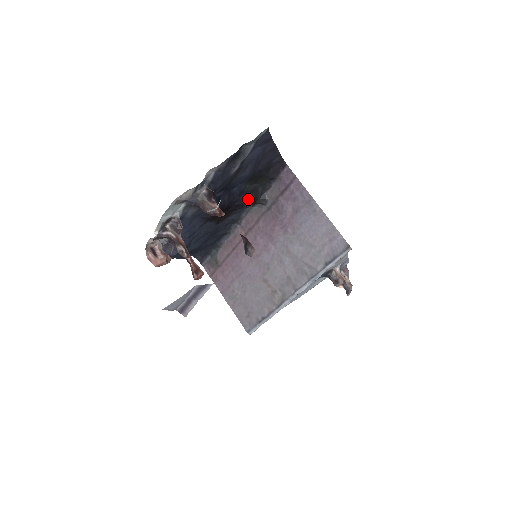
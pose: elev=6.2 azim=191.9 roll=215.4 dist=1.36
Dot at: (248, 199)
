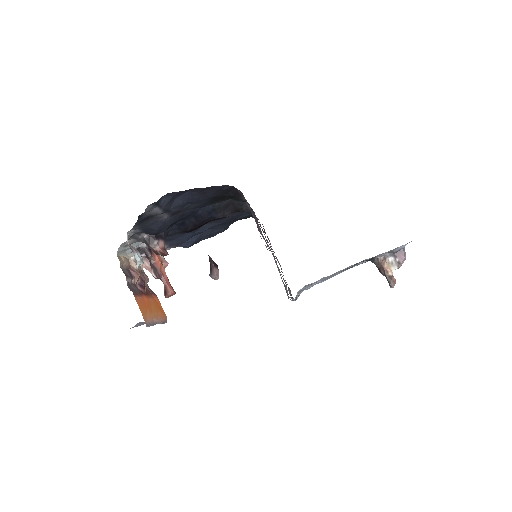
Dot at: (226, 212)
